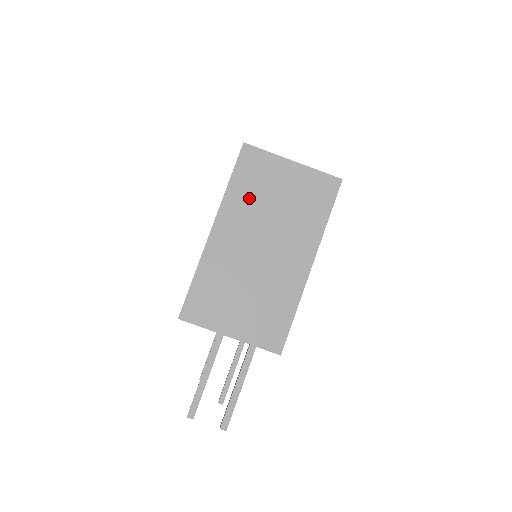
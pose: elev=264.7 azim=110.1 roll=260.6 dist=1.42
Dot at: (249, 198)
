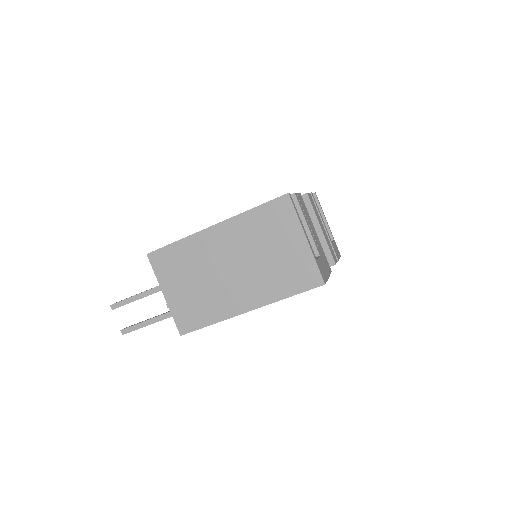
Dot at: (255, 231)
